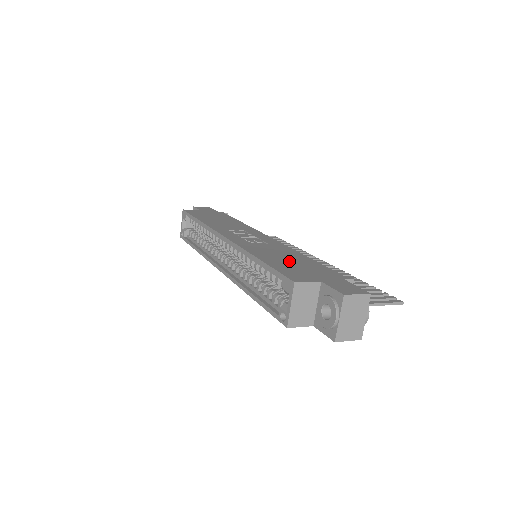
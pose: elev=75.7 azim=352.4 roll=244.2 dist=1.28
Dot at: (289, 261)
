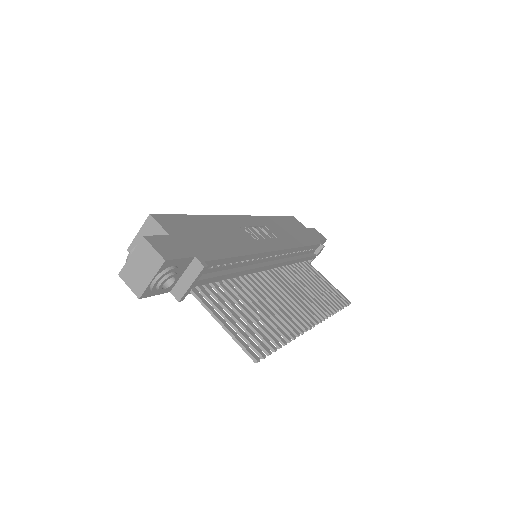
Dot at: (211, 234)
